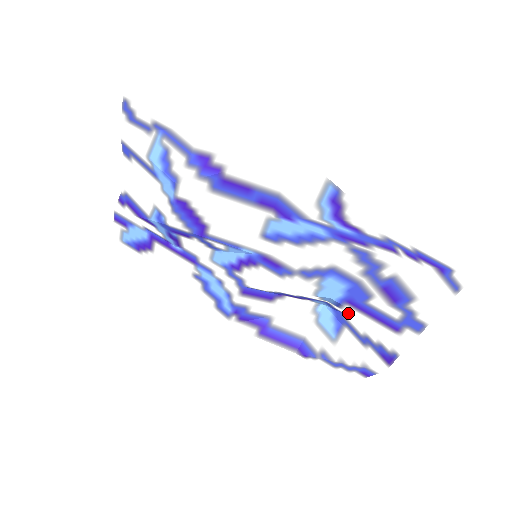
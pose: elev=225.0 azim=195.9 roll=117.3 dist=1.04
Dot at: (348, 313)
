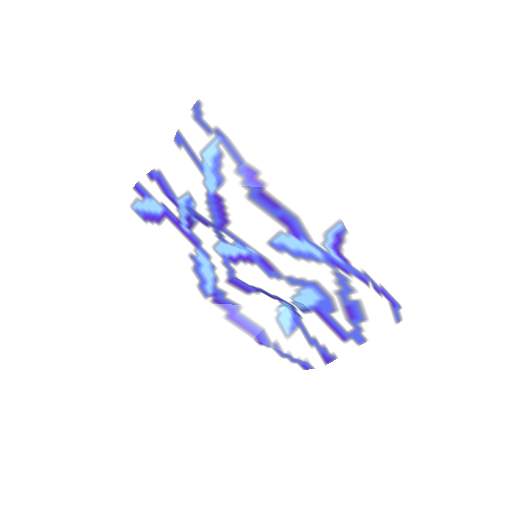
Dot at: (308, 318)
